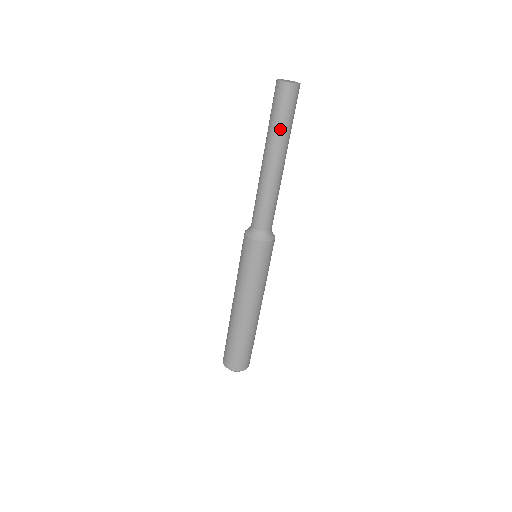
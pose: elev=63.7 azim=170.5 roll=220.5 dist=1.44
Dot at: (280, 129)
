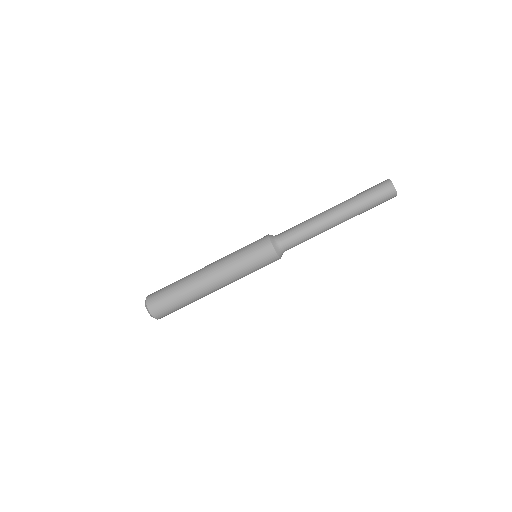
Dot at: (364, 211)
